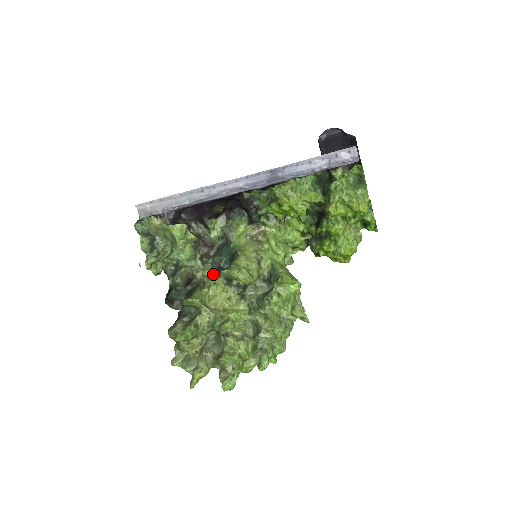
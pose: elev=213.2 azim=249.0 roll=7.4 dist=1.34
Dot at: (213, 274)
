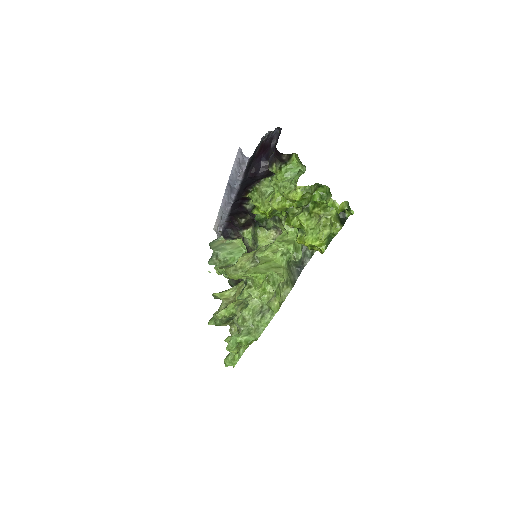
Dot at: occluded
